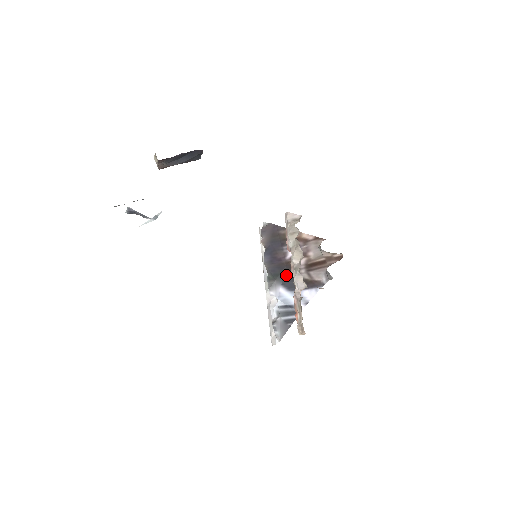
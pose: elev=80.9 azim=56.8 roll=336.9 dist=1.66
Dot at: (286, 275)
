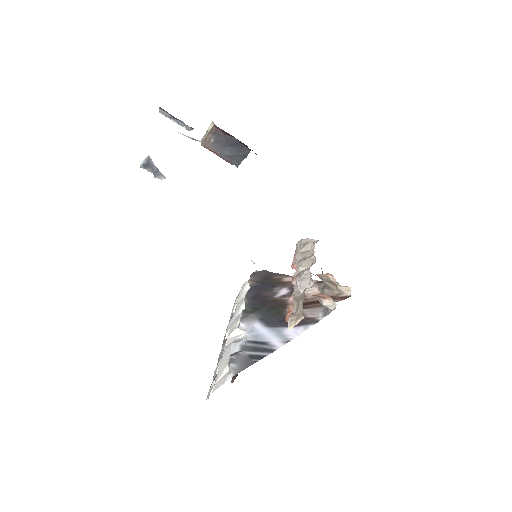
Dot at: (269, 311)
